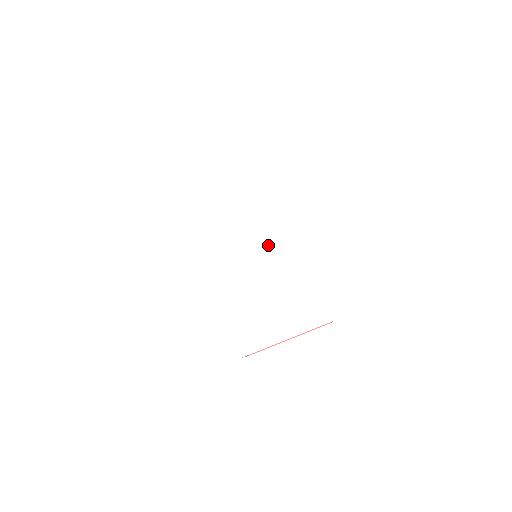
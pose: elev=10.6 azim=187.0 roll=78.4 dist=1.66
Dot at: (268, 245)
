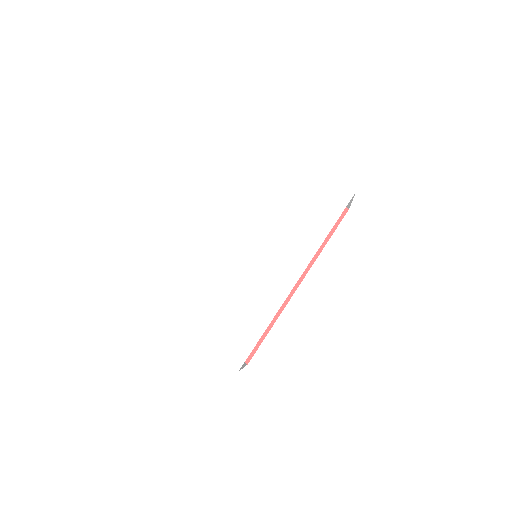
Dot at: (267, 262)
